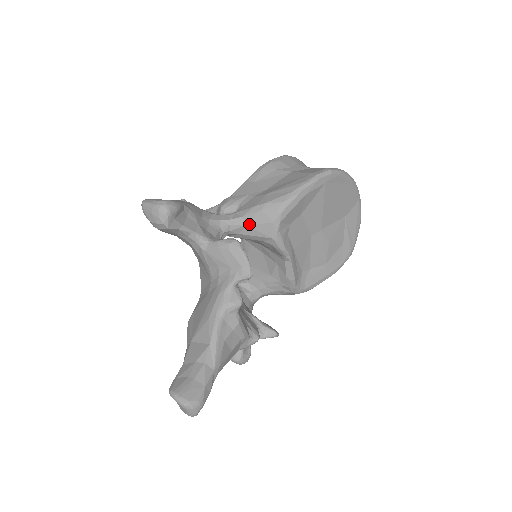
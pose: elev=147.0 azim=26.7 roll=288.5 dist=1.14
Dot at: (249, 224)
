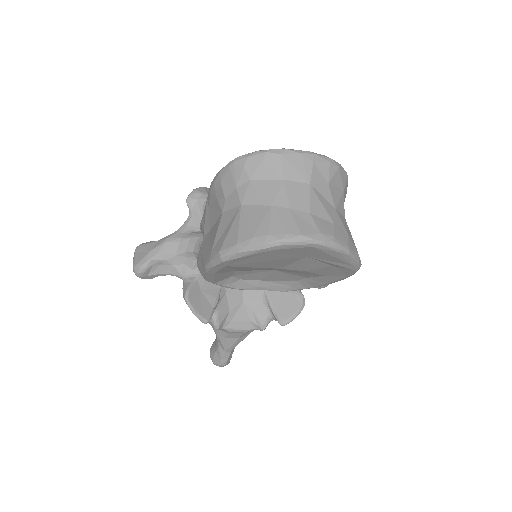
Dot at: occluded
